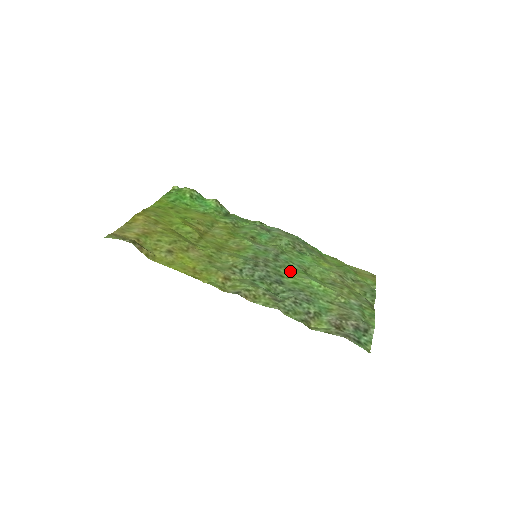
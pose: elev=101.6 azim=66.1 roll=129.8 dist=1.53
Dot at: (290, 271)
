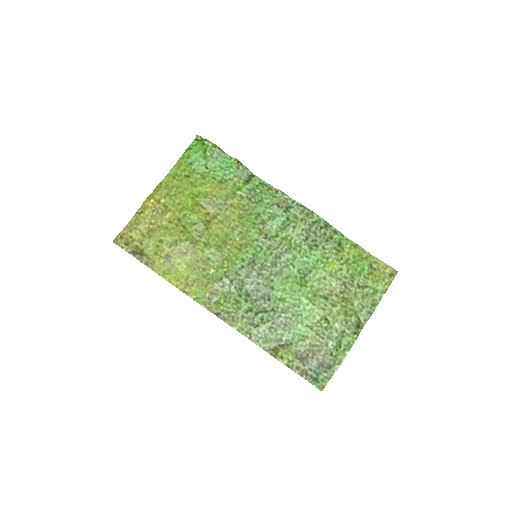
Dot at: (284, 281)
